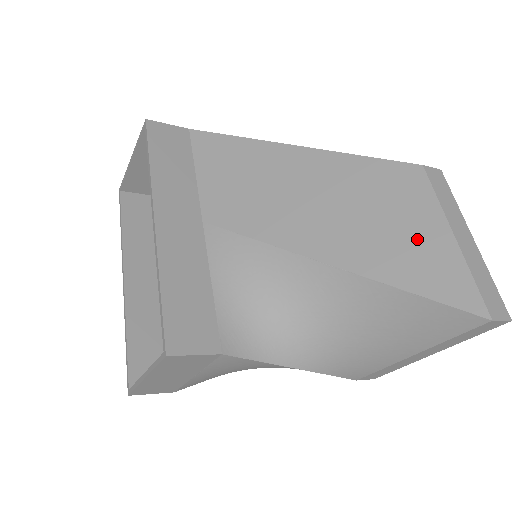
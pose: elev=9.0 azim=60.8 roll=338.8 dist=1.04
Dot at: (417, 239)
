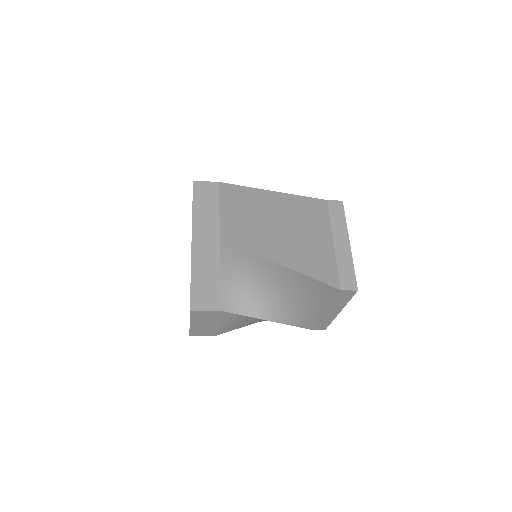
Dot at: (316, 245)
